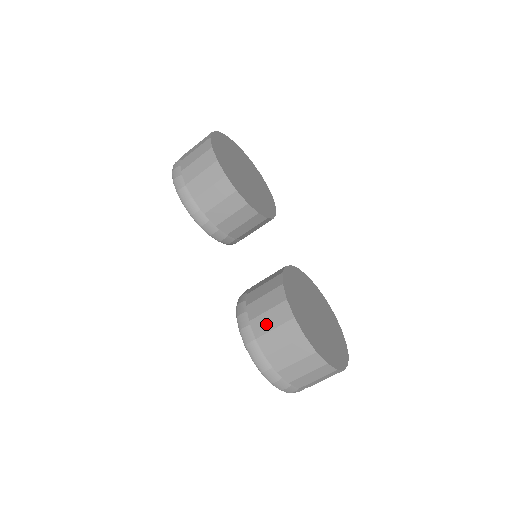
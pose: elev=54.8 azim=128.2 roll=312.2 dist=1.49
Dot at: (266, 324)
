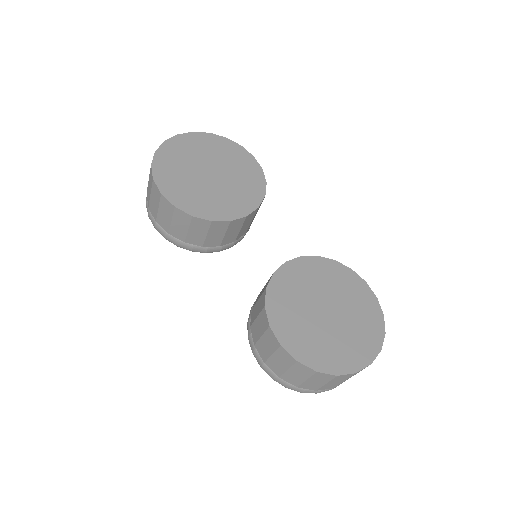
Dot at: (265, 350)
